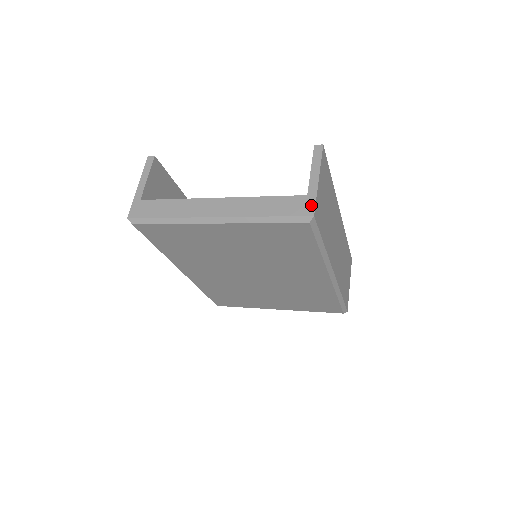
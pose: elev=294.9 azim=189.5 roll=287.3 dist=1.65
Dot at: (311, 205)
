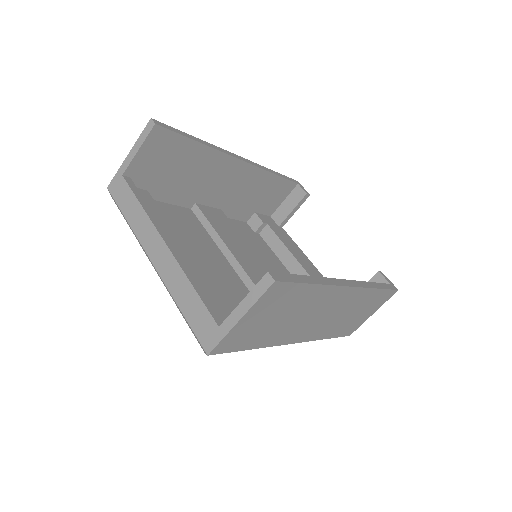
Dot at: (213, 342)
